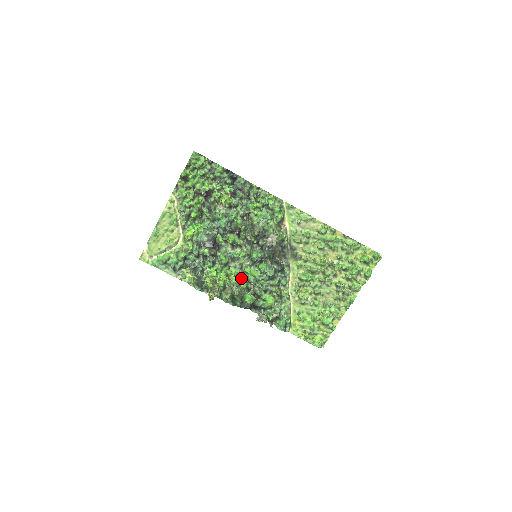
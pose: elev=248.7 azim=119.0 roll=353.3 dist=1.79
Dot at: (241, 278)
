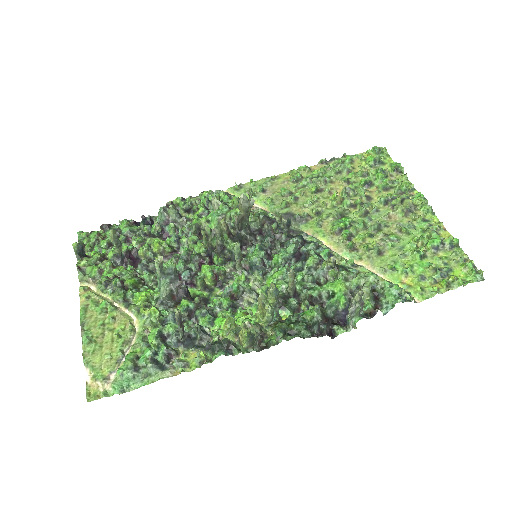
Dot at: occluded
